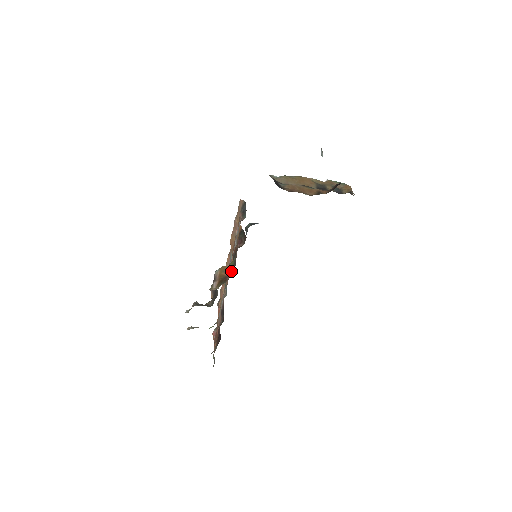
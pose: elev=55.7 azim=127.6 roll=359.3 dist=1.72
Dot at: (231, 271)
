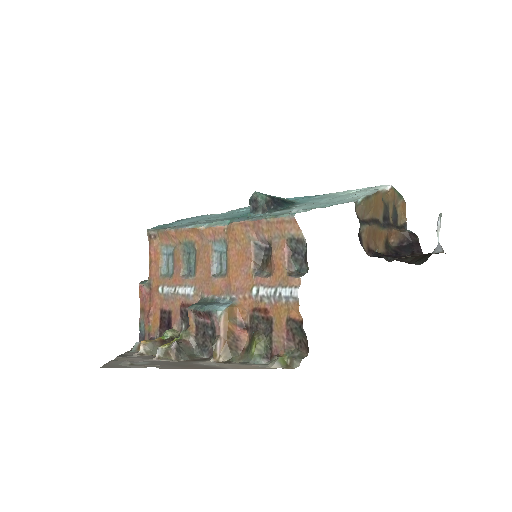
Dot at: (243, 327)
